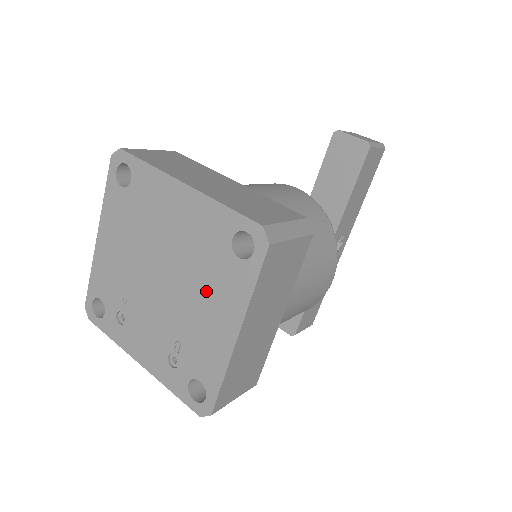
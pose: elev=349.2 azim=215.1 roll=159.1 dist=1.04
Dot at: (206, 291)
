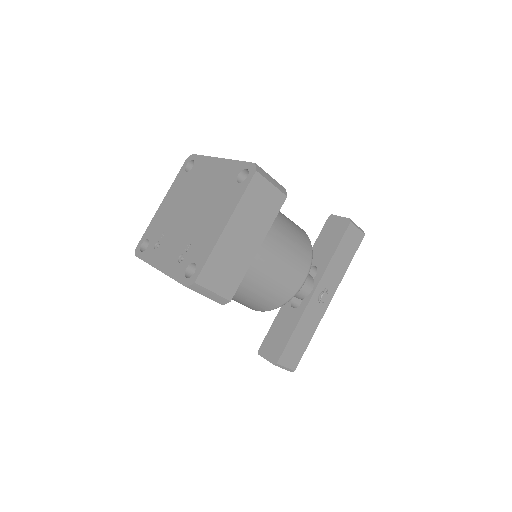
Dot at: (215, 207)
